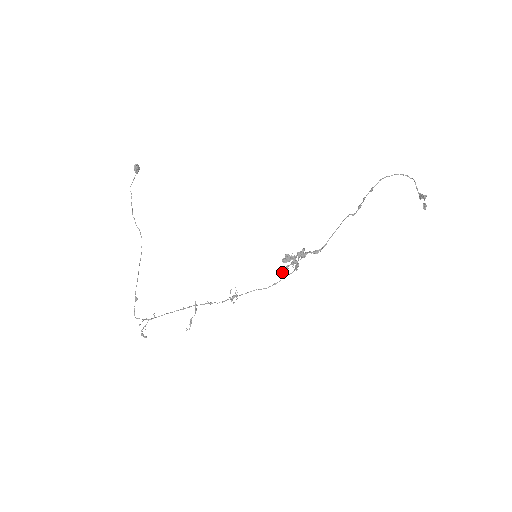
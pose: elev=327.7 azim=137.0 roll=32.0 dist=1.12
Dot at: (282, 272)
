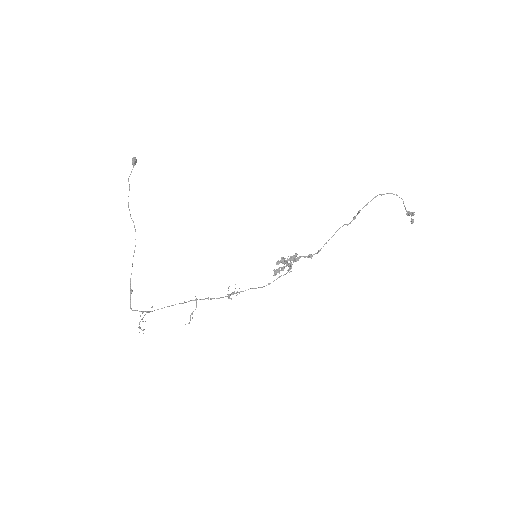
Dot at: (275, 273)
